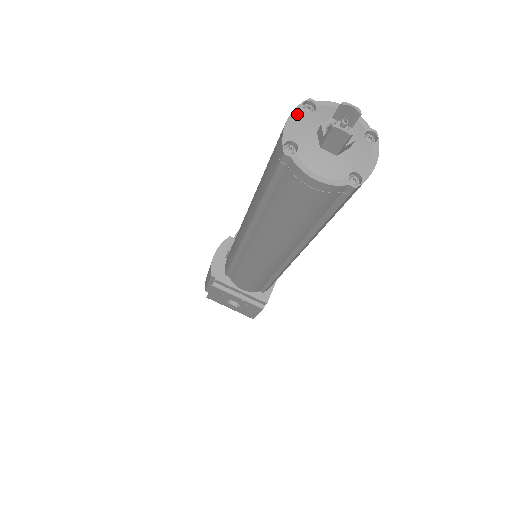
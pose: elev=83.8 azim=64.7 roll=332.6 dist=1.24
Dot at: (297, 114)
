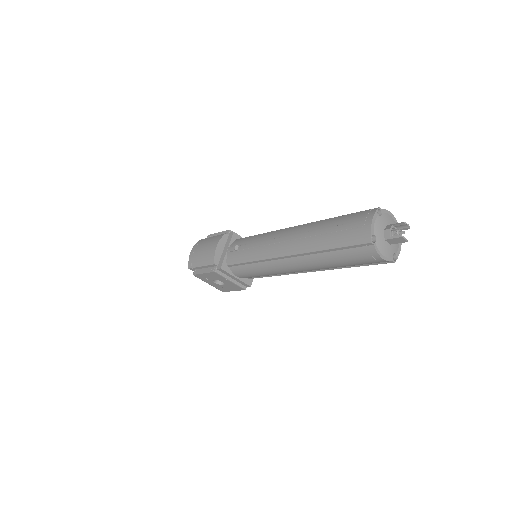
Dot at: (375, 218)
